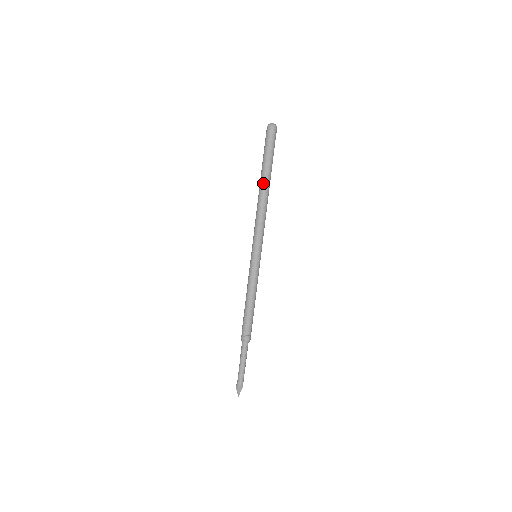
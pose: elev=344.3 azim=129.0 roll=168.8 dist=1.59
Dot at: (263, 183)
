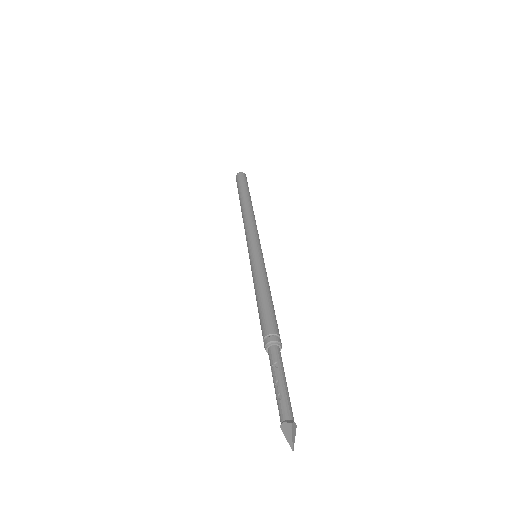
Dot at: (249, 201)
